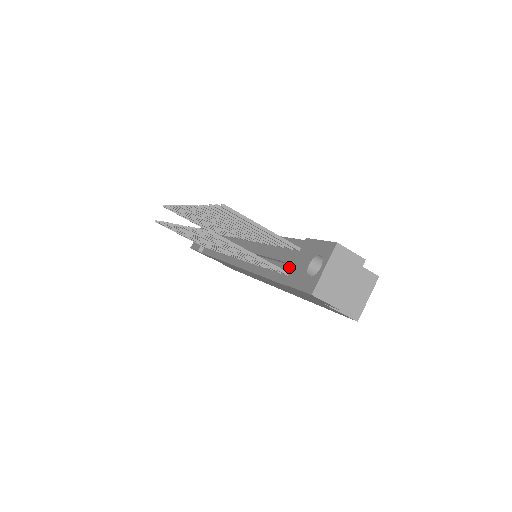
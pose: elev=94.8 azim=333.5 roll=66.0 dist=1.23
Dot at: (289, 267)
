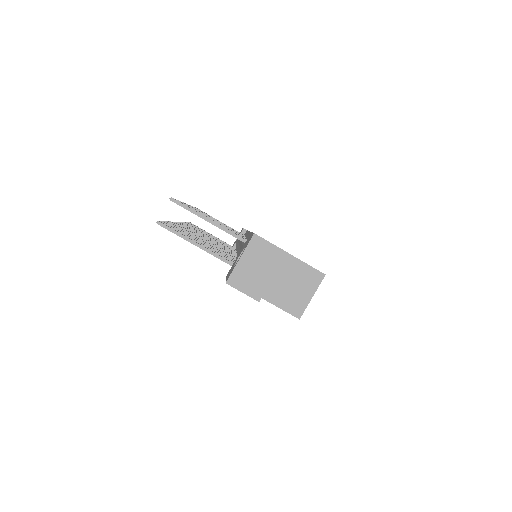
Dot at: occluded
